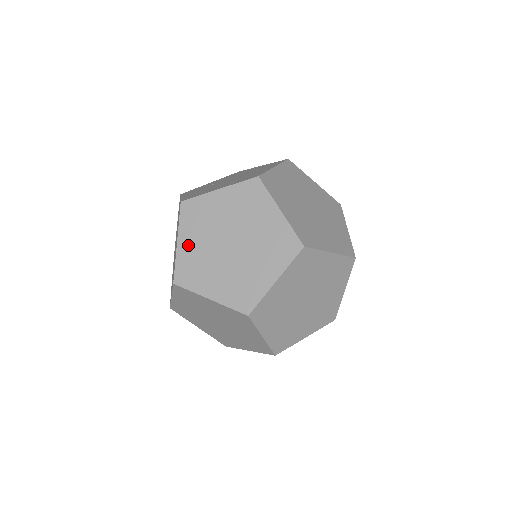
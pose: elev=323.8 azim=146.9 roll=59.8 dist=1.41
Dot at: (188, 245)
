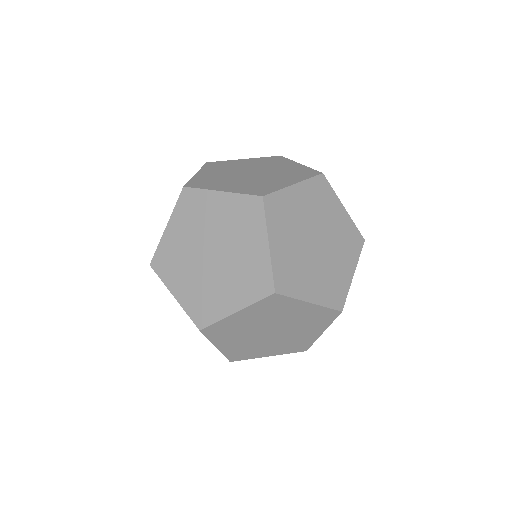
Dot at: (243, 162)
